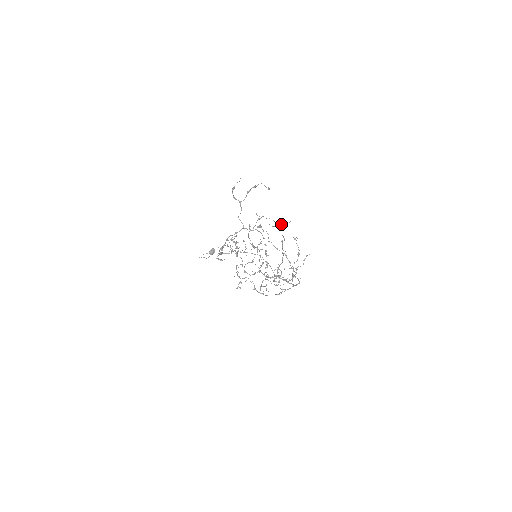
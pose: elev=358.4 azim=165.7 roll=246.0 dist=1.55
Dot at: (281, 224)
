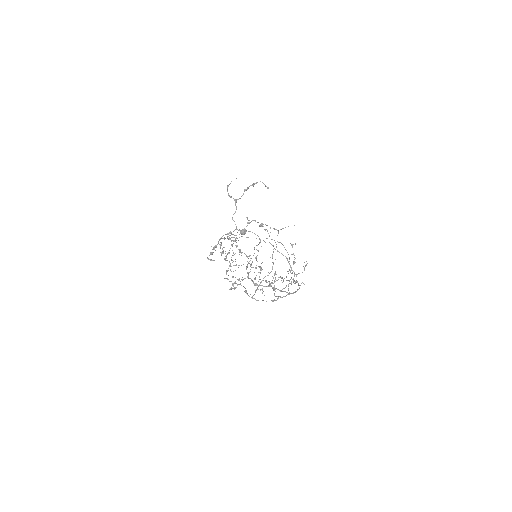
Dot at: (275, 229)
